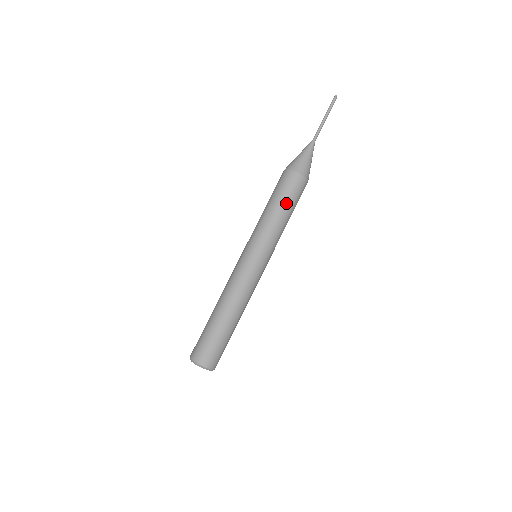
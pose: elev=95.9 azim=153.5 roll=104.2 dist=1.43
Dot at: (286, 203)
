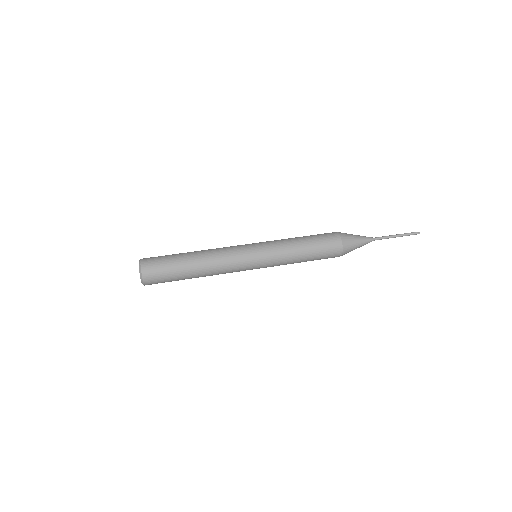
Dot at: (308, 236)
